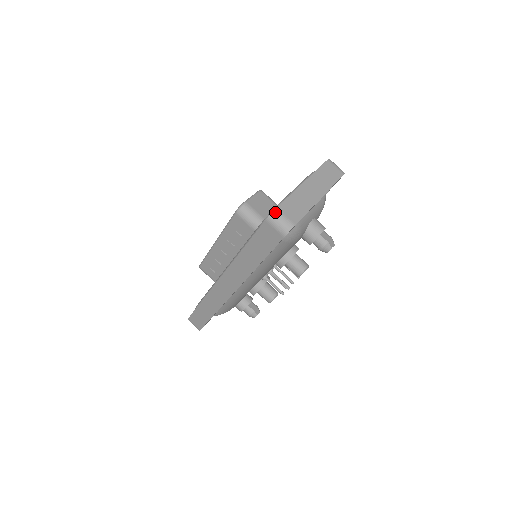
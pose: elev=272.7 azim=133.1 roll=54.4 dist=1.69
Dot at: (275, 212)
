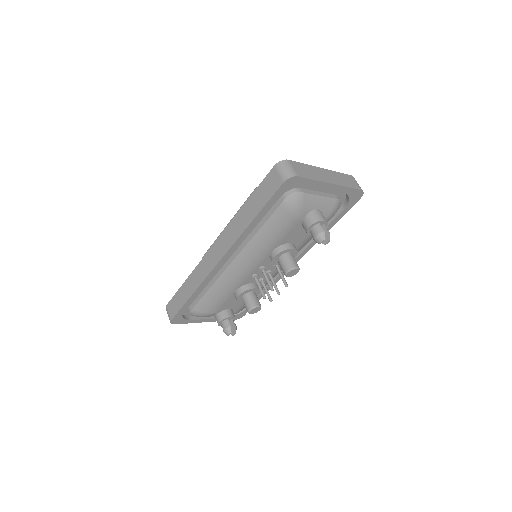
Dot at: (285, 161)
